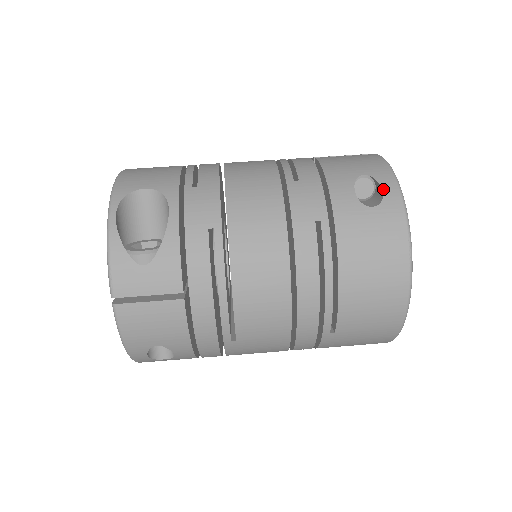
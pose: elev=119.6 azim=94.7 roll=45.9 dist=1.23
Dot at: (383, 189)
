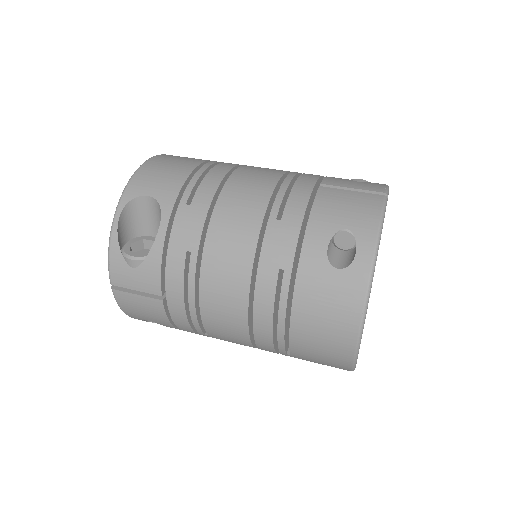
Dot at: (357, 252)
